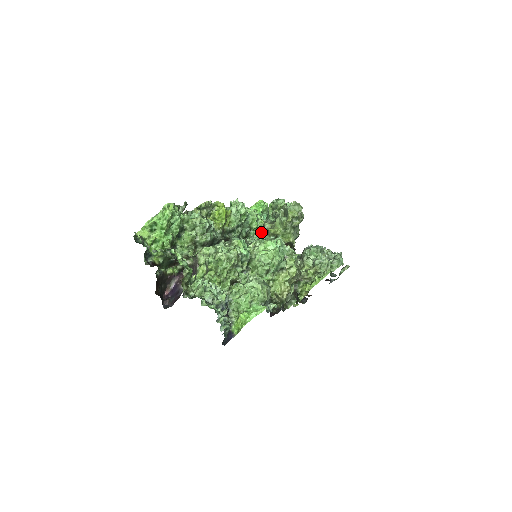
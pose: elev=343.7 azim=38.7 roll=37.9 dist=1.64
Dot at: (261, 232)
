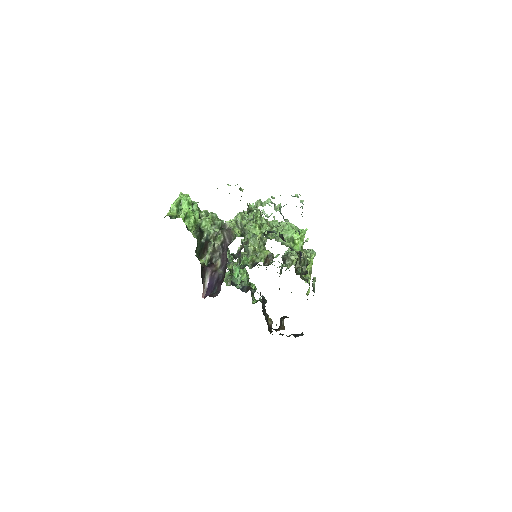
Dot at: (242, 258)
